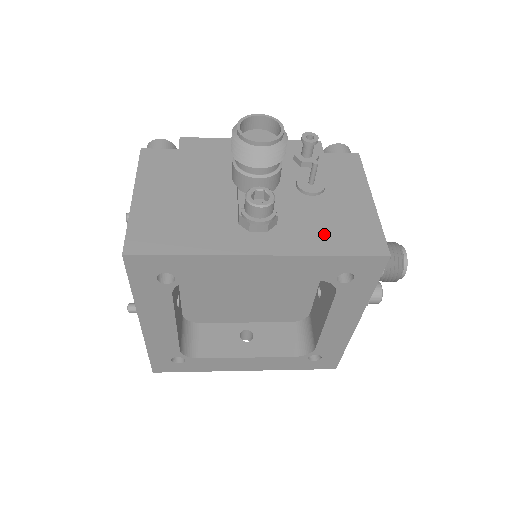
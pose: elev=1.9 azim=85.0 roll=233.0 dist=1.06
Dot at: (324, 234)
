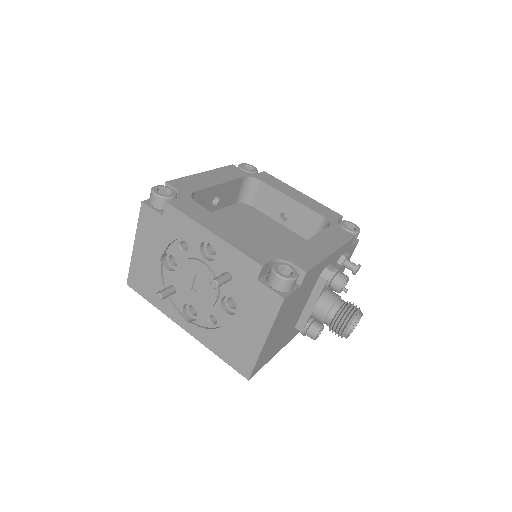
Dot at: occluded
